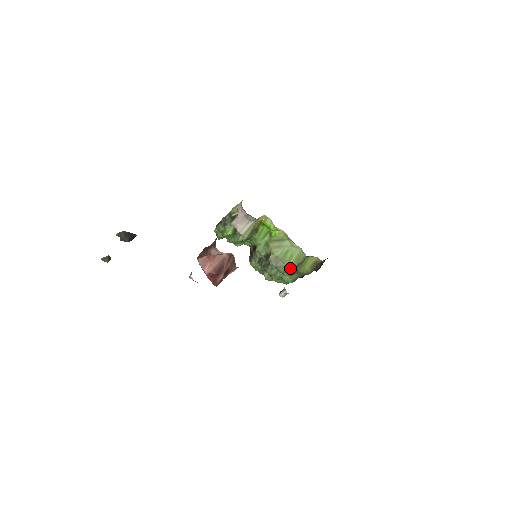
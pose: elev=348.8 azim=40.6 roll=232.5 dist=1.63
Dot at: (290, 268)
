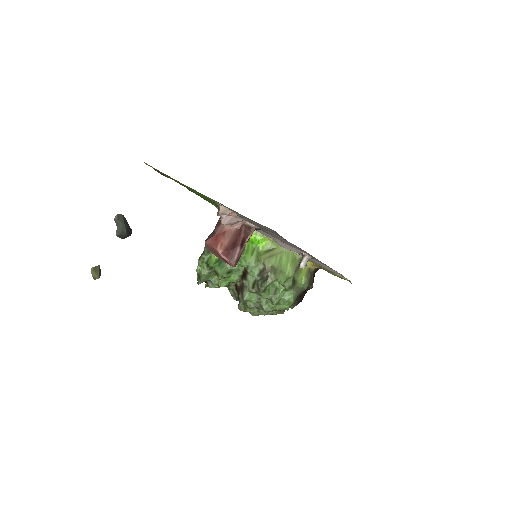
Dot at: (290, 273)
